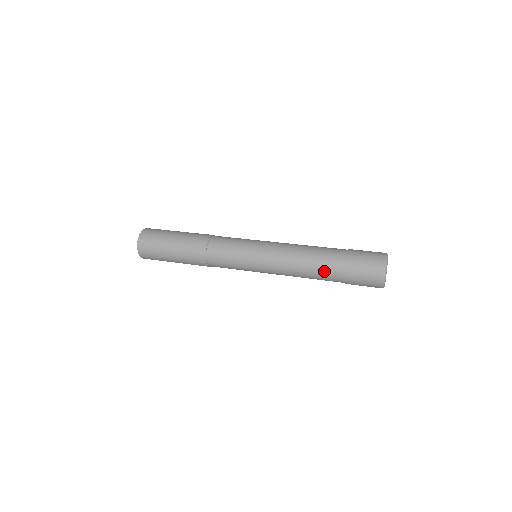
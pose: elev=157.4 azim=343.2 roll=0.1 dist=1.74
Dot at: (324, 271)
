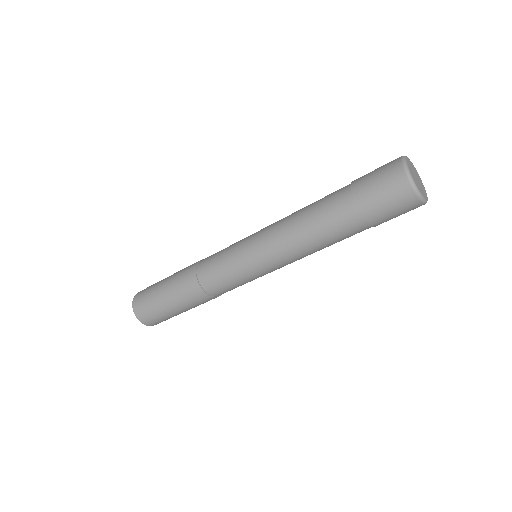
Dot at: (344, 237)
